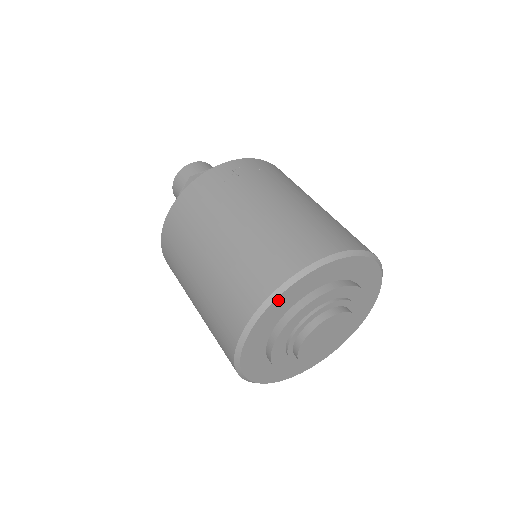
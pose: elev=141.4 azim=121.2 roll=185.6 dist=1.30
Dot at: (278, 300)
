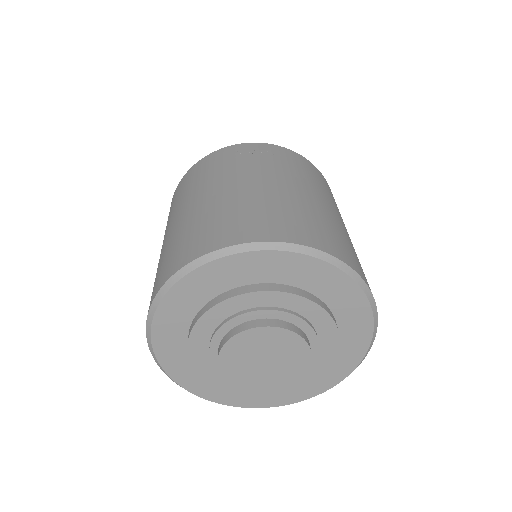
Dot at: (189, 279)
